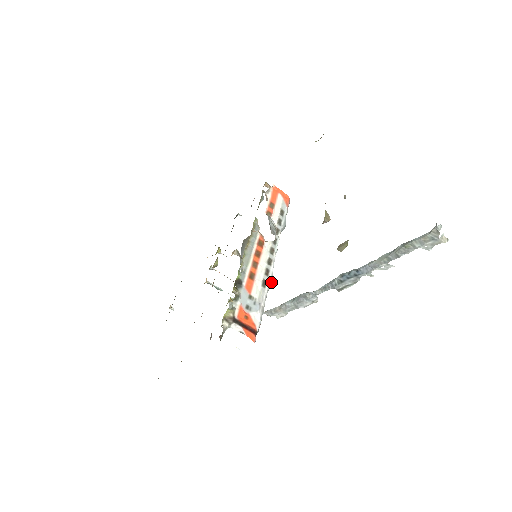
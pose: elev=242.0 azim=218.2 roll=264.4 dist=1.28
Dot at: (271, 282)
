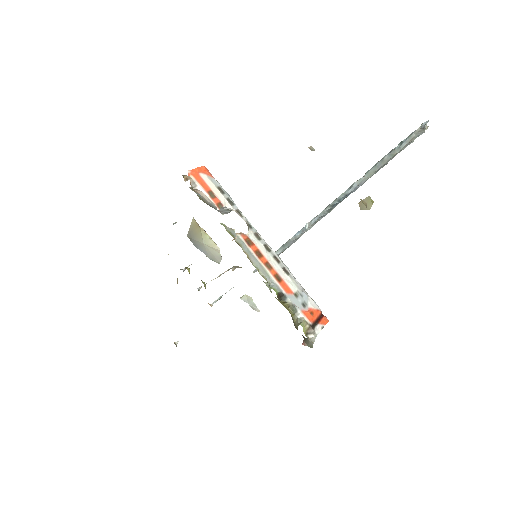
Dot at: (282, 262)
